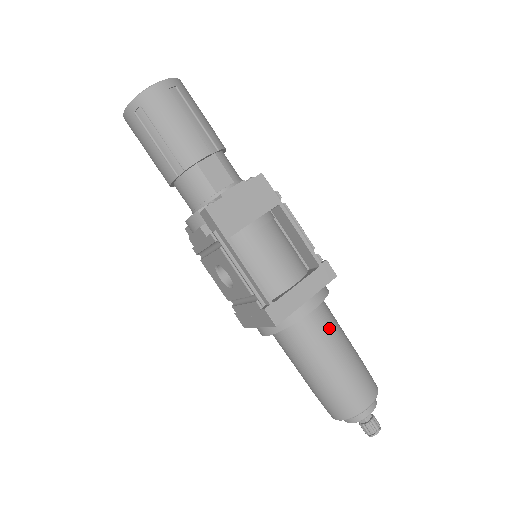
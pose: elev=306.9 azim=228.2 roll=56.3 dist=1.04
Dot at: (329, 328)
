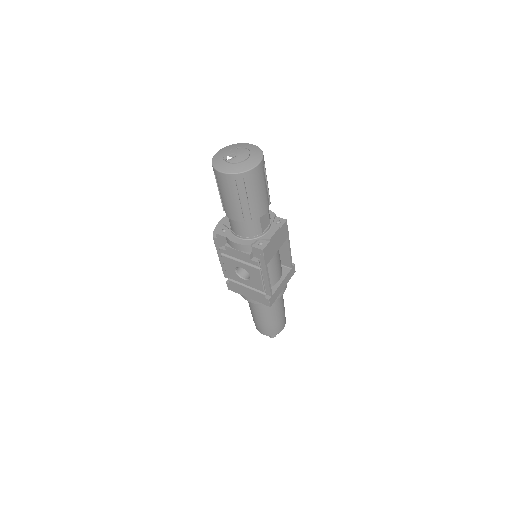
Dot at: (282, 297)
